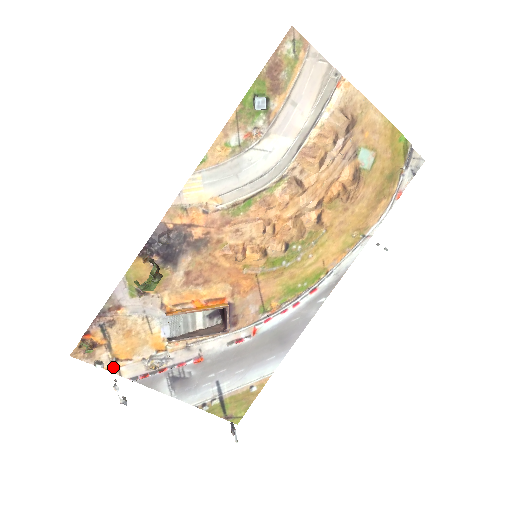
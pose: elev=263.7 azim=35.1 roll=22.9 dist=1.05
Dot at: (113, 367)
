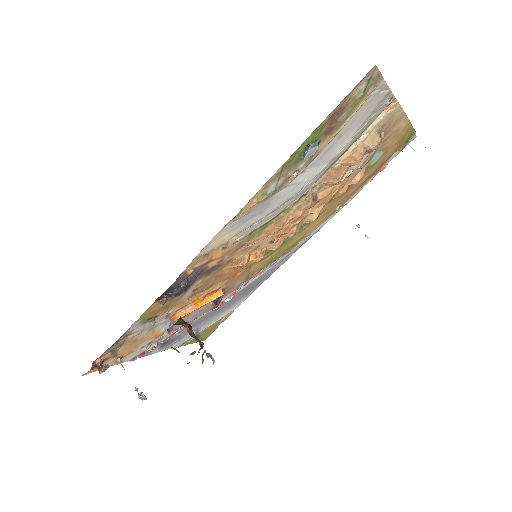
Dot at: (116, 362)
